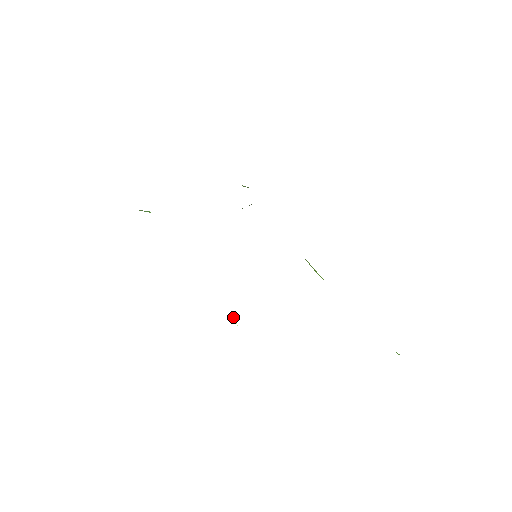
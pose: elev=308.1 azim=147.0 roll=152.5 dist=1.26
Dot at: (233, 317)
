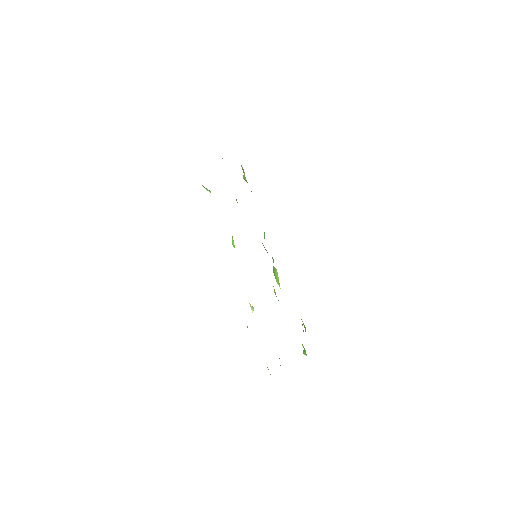
Dot at: (251, 306)
